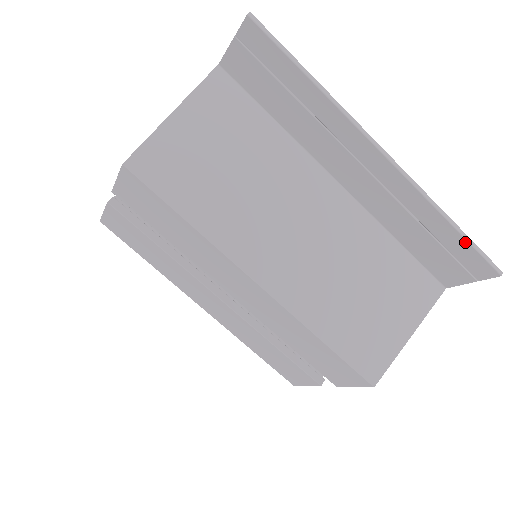
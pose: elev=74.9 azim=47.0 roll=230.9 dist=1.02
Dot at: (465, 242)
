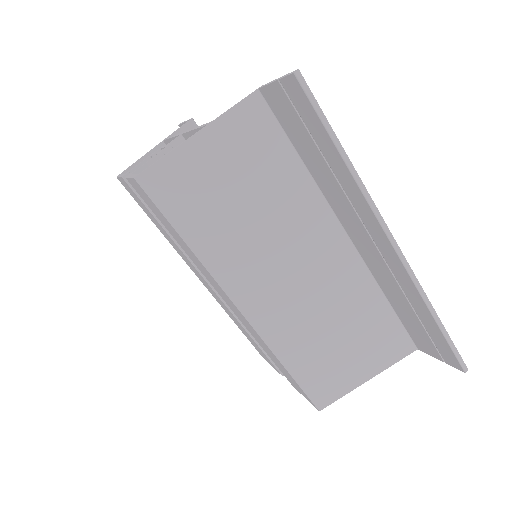
Dot at: (443, 337)
